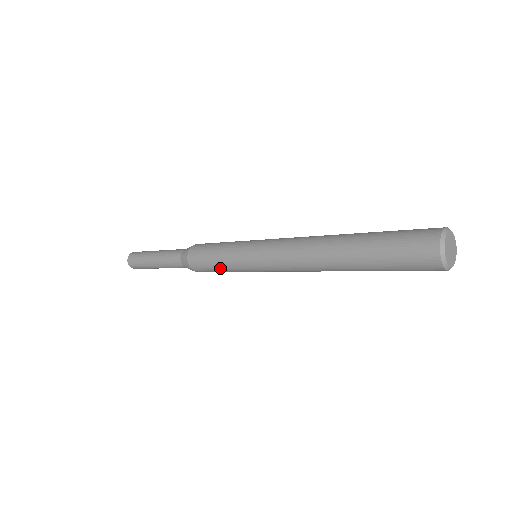
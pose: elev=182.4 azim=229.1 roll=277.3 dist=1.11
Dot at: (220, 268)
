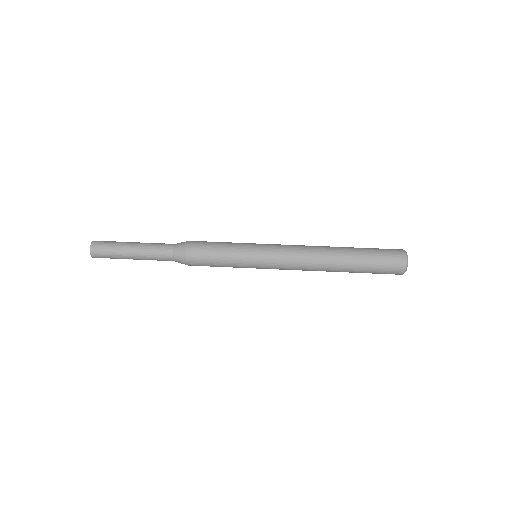
Dot at: (223, 263)
